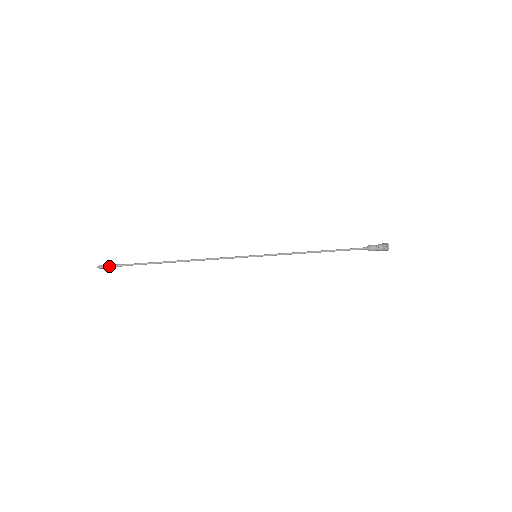
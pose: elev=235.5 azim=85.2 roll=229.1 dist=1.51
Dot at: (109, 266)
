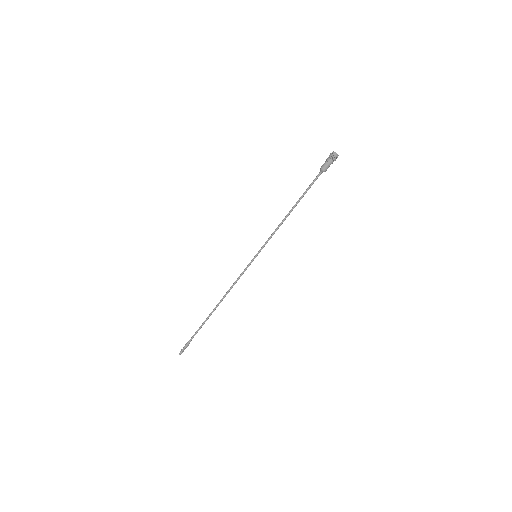
Dot at: (184, 348)
